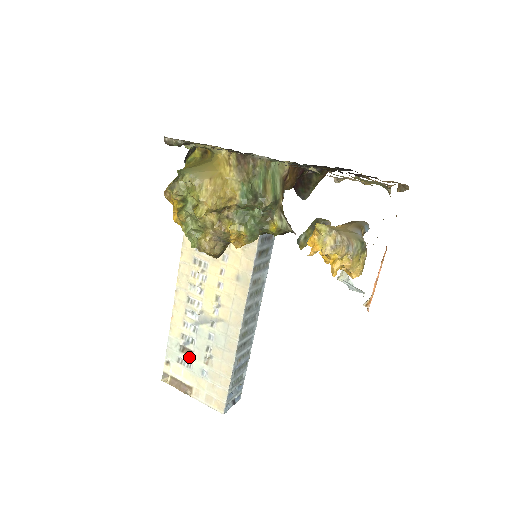
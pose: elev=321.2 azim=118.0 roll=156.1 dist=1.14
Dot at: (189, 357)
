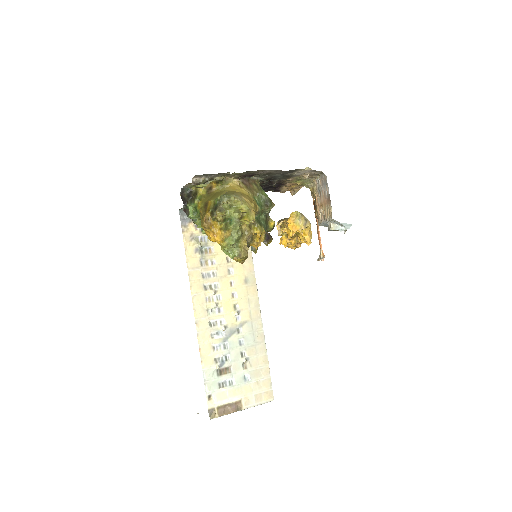
Dot at: (229, 375)
